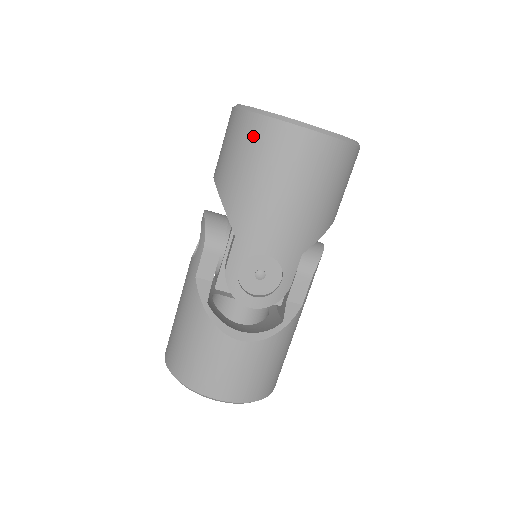
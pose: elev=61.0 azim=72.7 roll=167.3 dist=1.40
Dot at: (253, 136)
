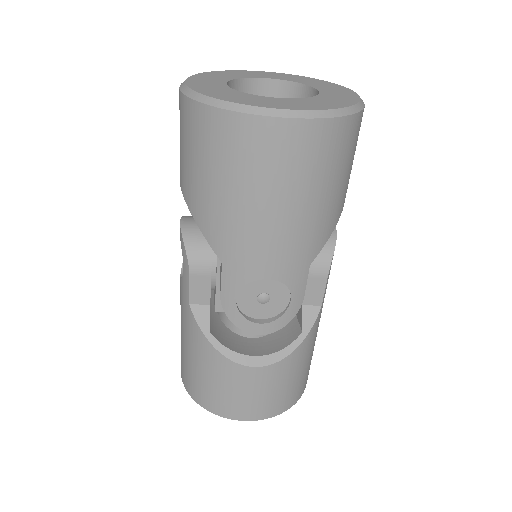
Dot at: (213, 138)
